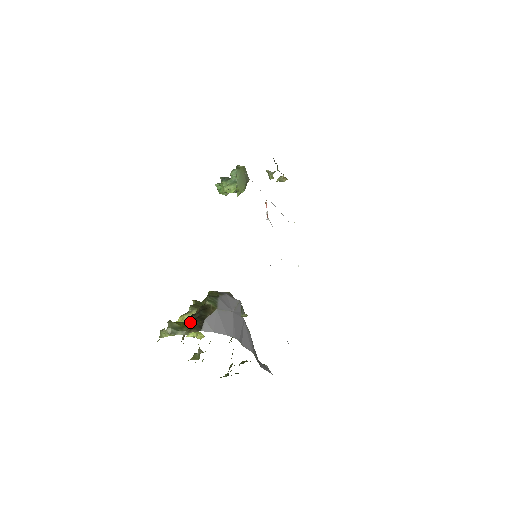
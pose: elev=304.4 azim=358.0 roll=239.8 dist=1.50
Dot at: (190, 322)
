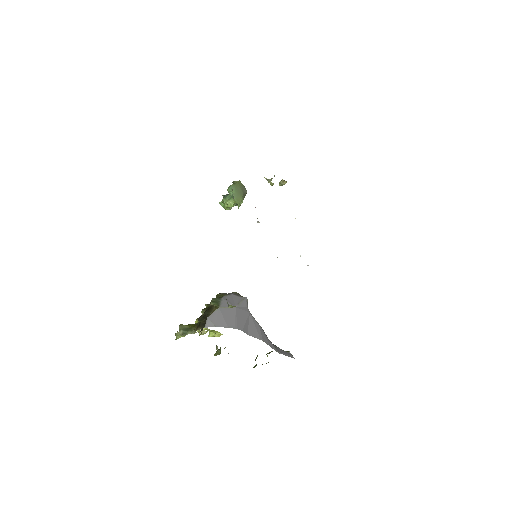
Dot at: occluded
